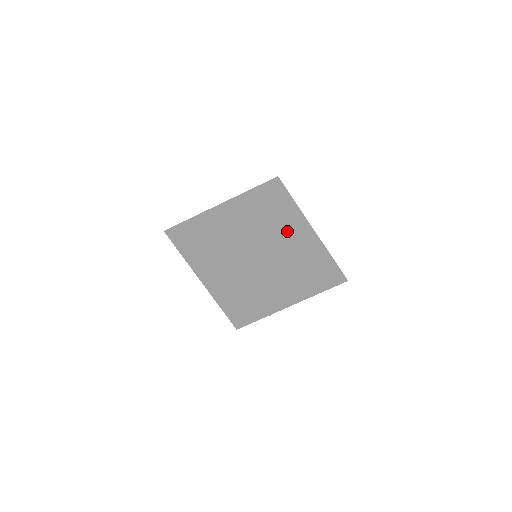
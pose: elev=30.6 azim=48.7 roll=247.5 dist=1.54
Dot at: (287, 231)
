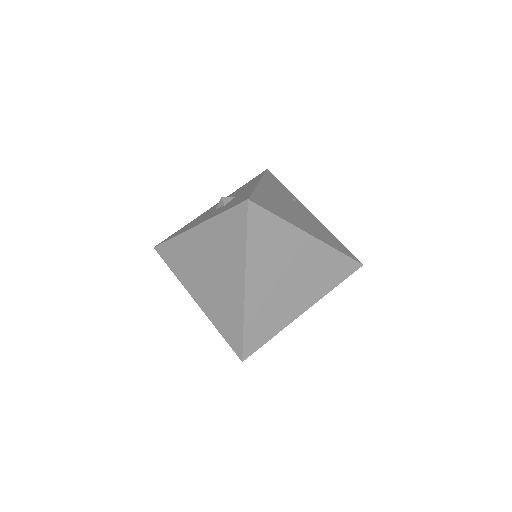
Dot at: (275, 250)
